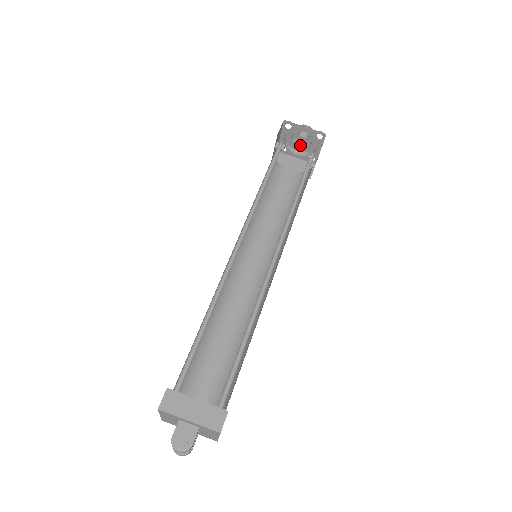
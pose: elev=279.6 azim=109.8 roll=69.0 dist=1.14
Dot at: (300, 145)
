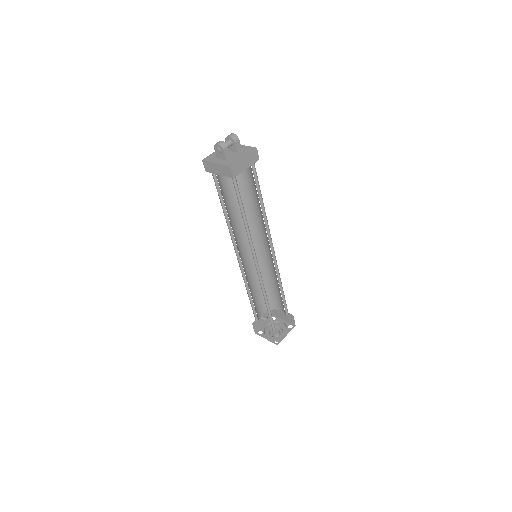
Dot at: occluded
